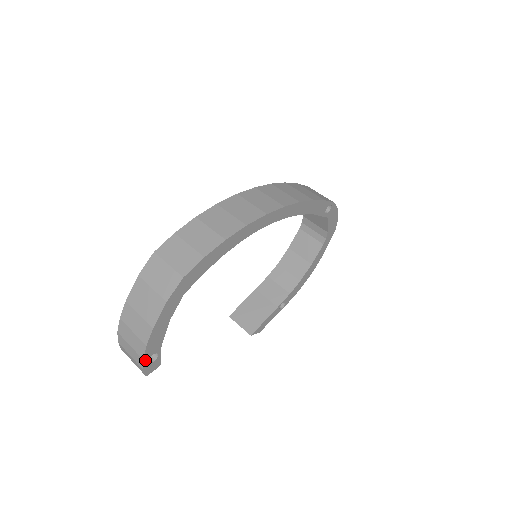
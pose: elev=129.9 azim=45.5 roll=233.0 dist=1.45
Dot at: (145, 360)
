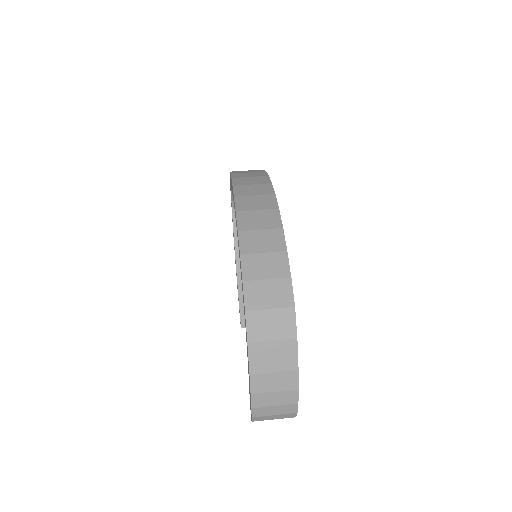
Dot at: (297, 403)
